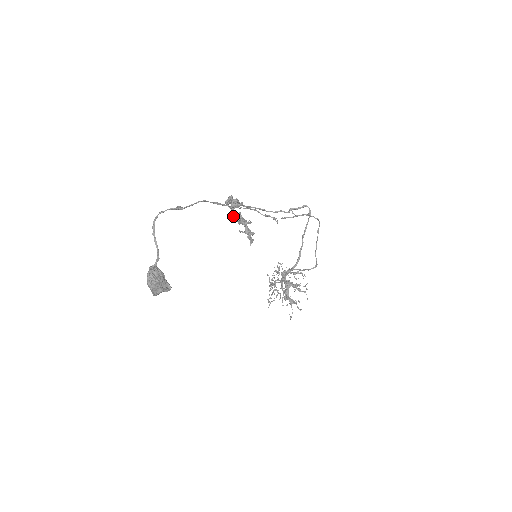
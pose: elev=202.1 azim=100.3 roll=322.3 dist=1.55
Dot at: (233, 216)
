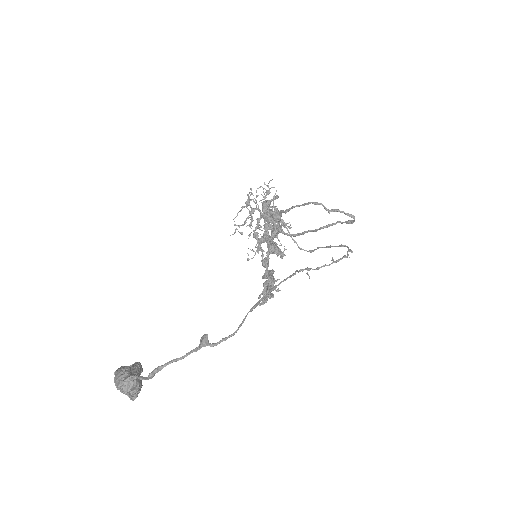
Dot at: (262, 265)
